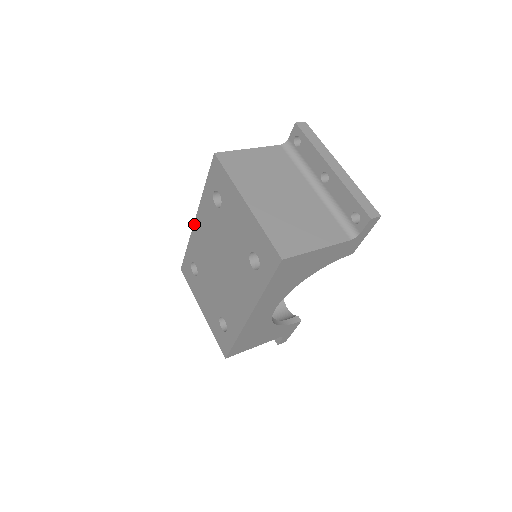
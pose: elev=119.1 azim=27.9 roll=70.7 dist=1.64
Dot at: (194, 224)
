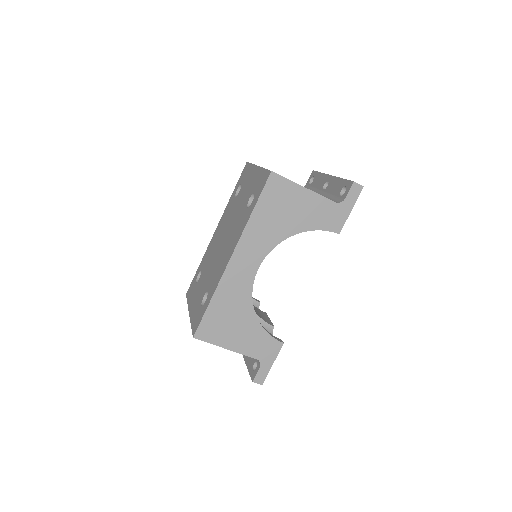
Dot at: (214, 234)
